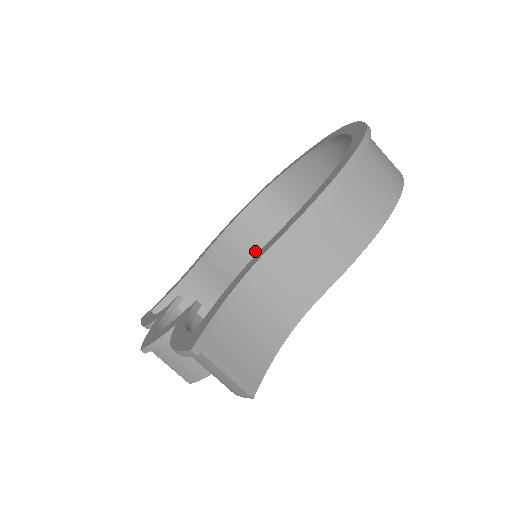
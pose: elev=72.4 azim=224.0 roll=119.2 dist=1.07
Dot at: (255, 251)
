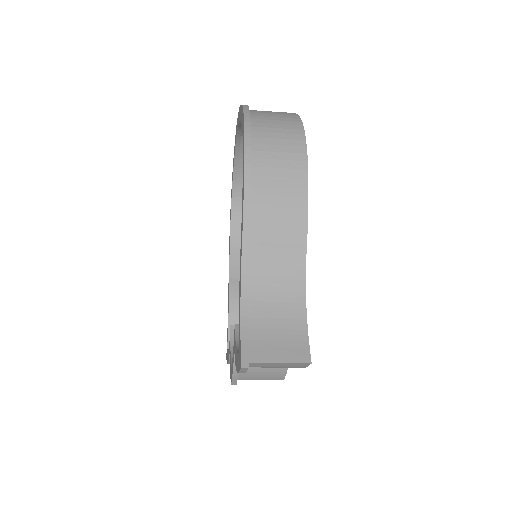
Dot at: occluded
